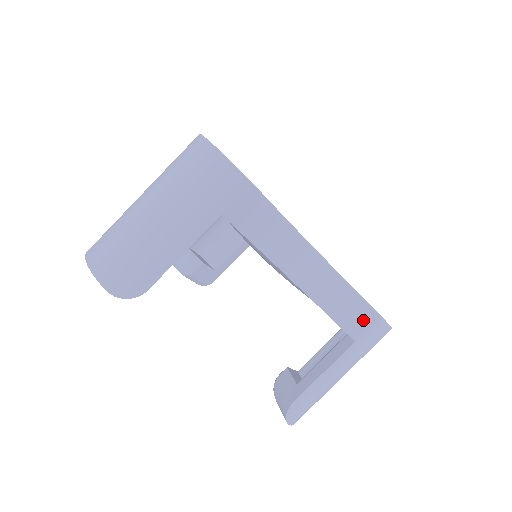
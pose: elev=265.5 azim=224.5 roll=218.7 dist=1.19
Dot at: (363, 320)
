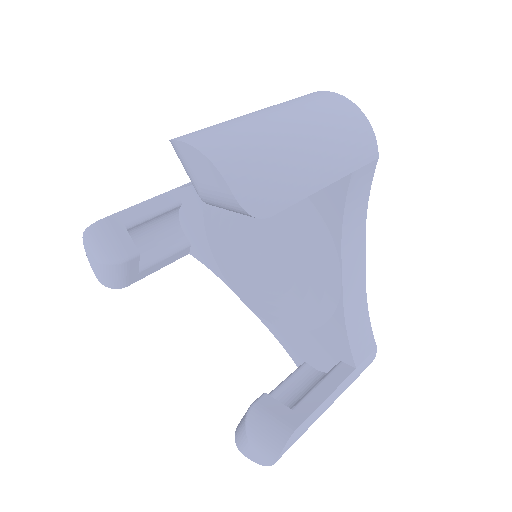
Dot at: (366, 347)
